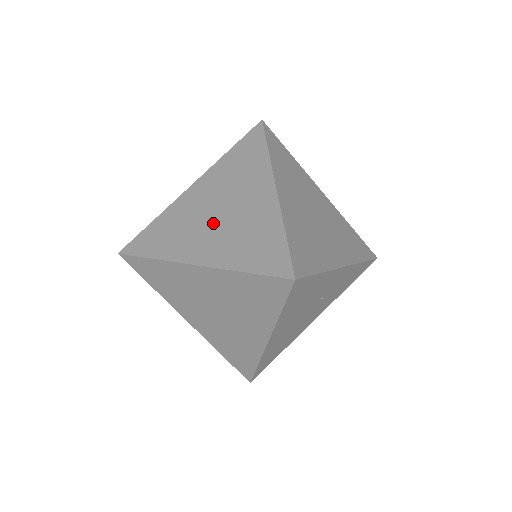
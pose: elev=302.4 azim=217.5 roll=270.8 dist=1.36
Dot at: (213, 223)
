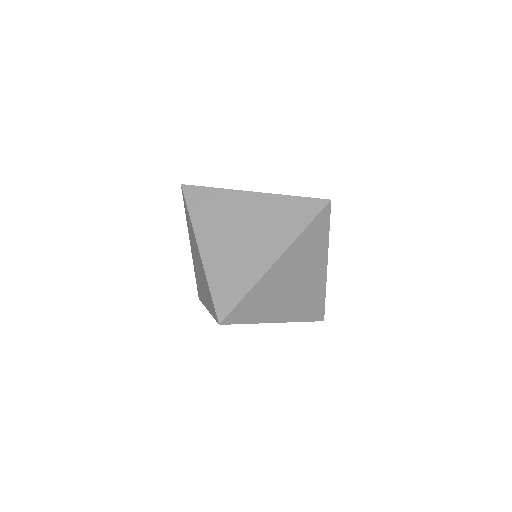
Dot at: (200, 278)
